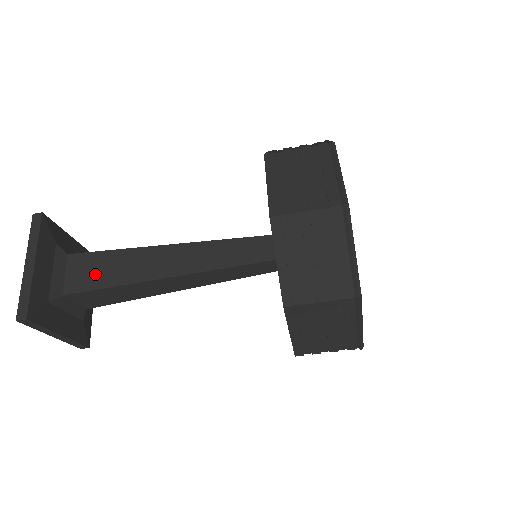
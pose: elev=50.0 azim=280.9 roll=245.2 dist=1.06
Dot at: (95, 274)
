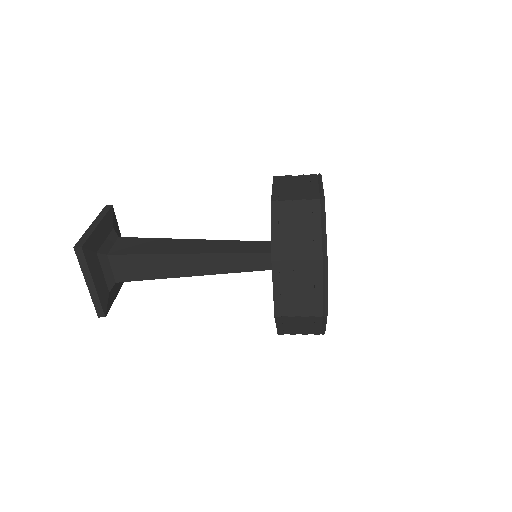
Dot at: (136, 271)
